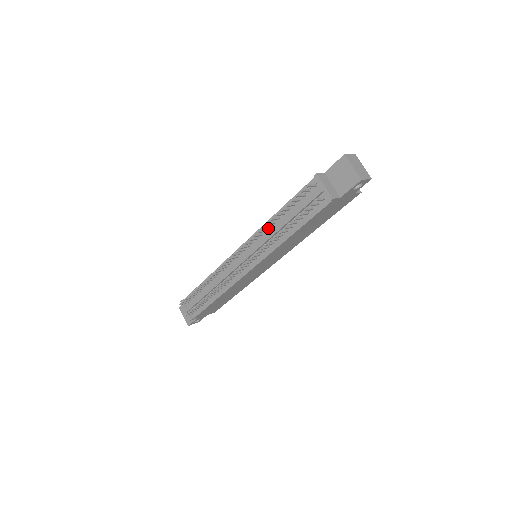
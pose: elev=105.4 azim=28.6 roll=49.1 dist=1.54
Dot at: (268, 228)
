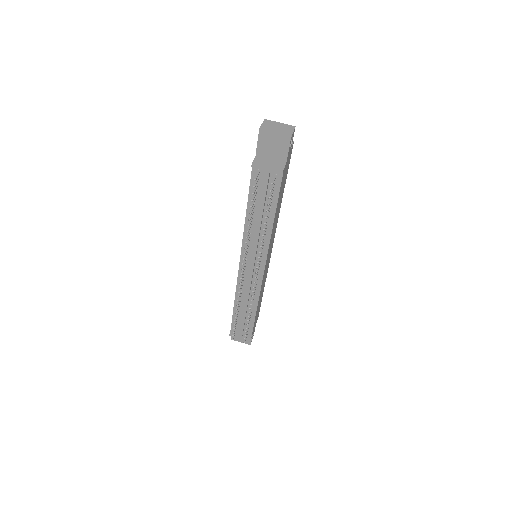
Dot at: occluded
